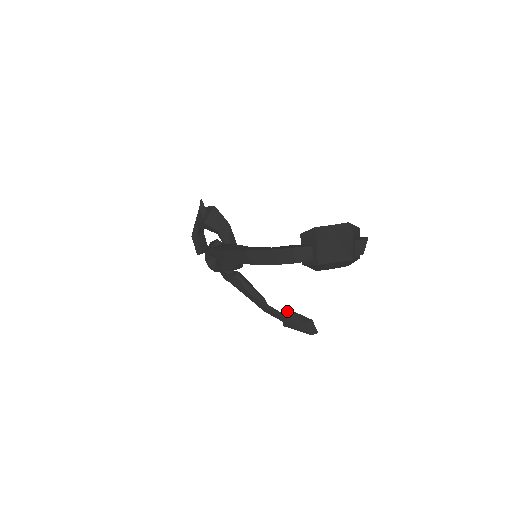
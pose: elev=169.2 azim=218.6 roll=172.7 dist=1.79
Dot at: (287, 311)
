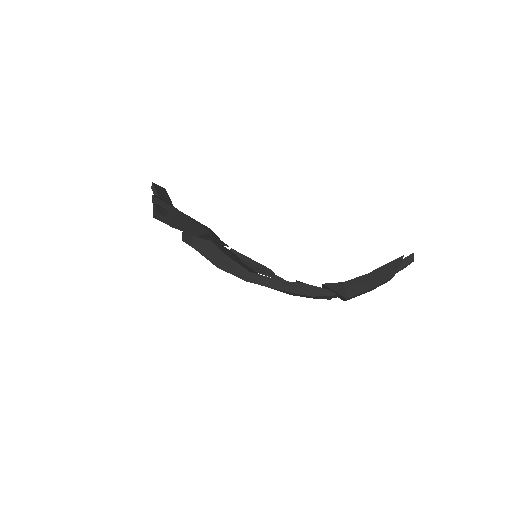
Dot at: occluded
